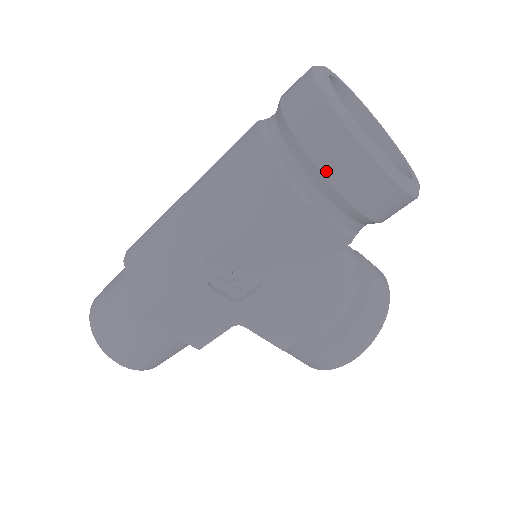
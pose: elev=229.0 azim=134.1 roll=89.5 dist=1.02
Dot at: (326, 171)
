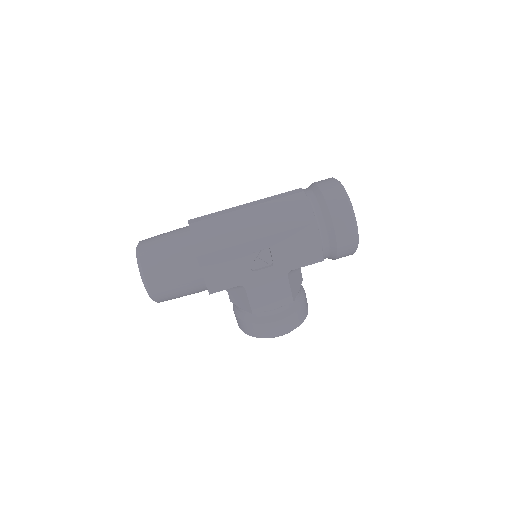
Dot at: (335, 221)
